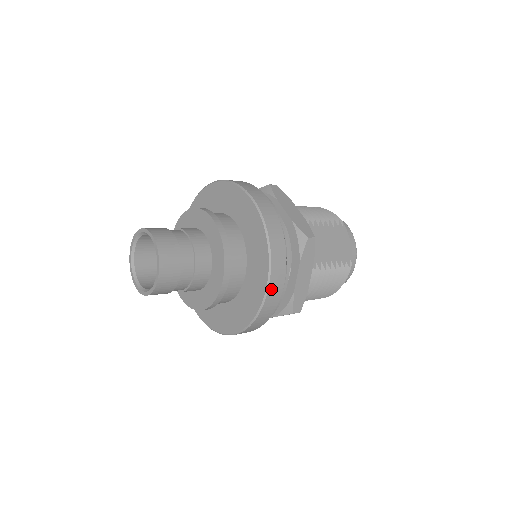
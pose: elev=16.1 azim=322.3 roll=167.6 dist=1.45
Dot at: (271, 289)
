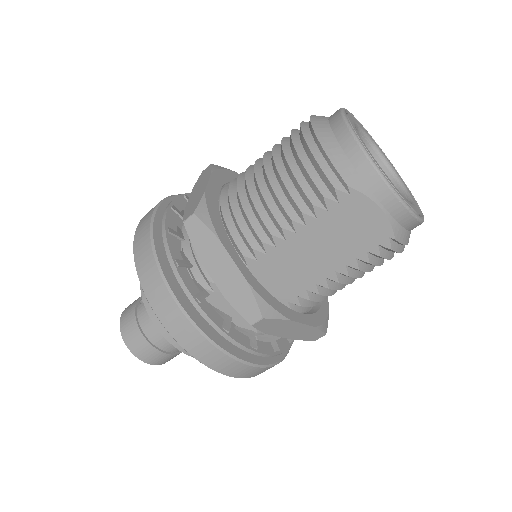
Dot at: (247, 376)
